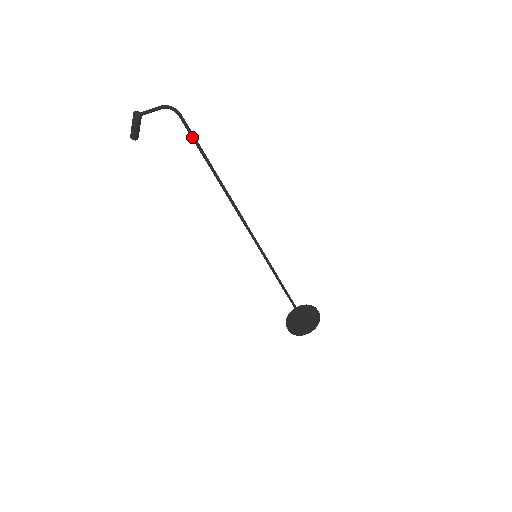
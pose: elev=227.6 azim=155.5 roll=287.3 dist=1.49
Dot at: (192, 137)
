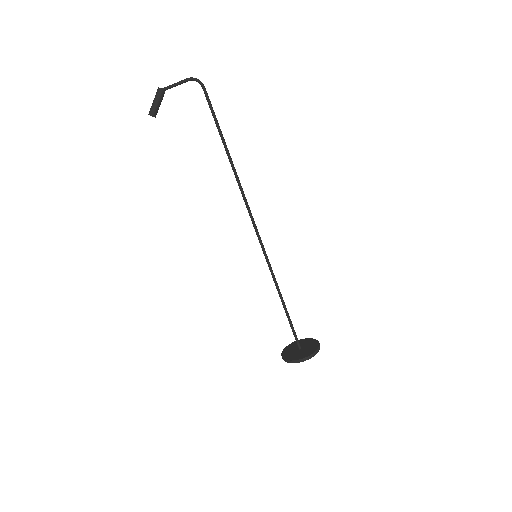
Dot at: (211, 109)
